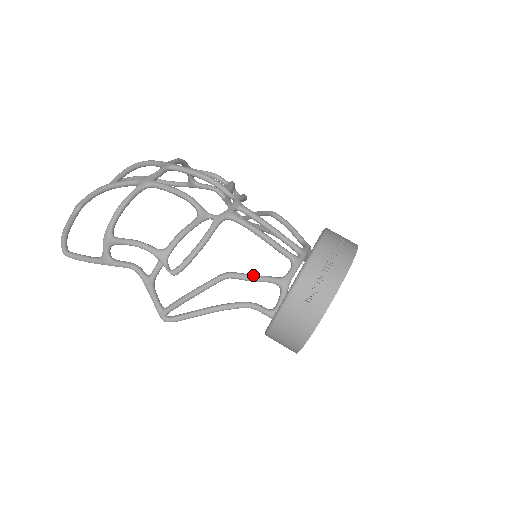
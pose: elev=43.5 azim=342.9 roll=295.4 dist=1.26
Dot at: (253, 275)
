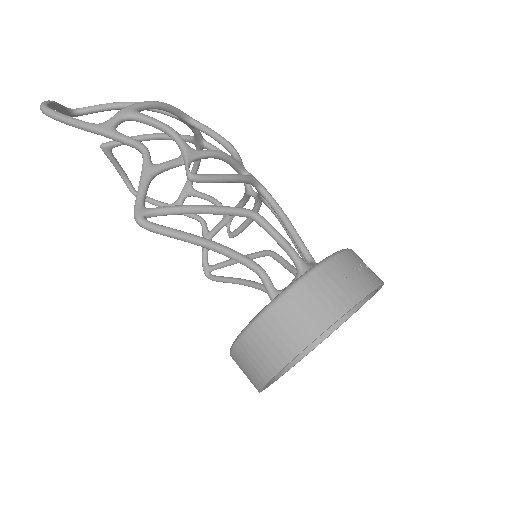
Dot at: occluded
